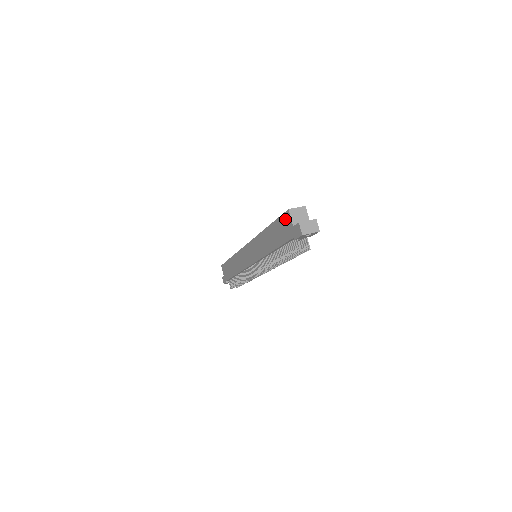
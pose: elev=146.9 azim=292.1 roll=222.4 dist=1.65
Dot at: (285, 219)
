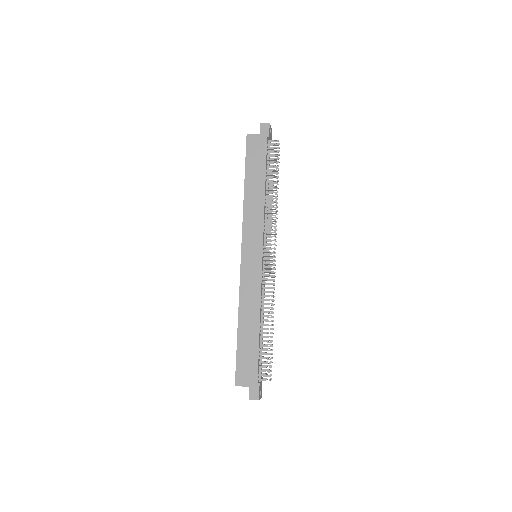
Dot at: (251, 144)
